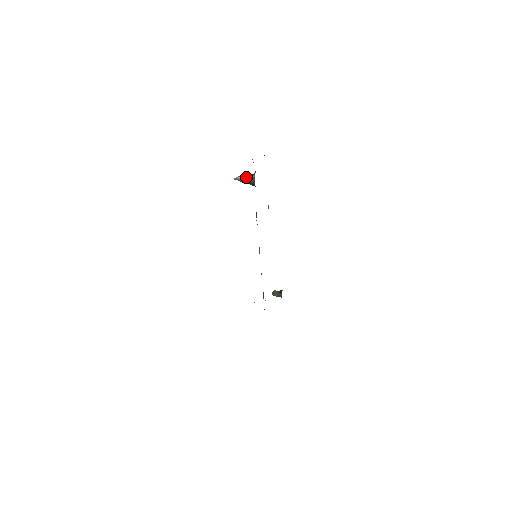
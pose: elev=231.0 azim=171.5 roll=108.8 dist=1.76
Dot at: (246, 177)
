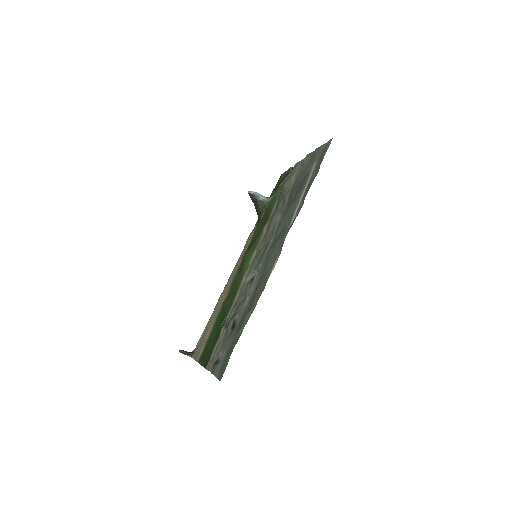
Dot at: (262, 195)
